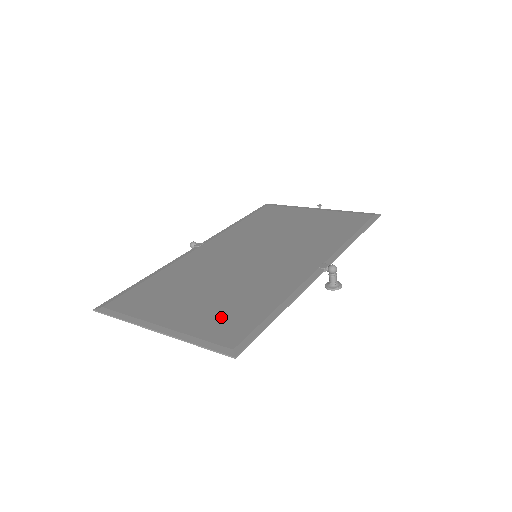
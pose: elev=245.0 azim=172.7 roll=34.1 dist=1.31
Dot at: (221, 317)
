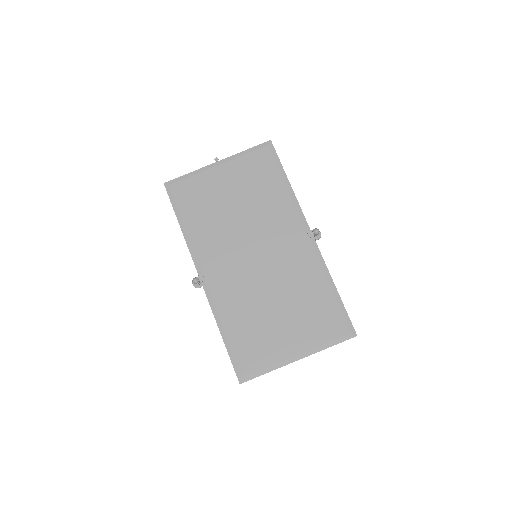
Dot at: (316, 321)
